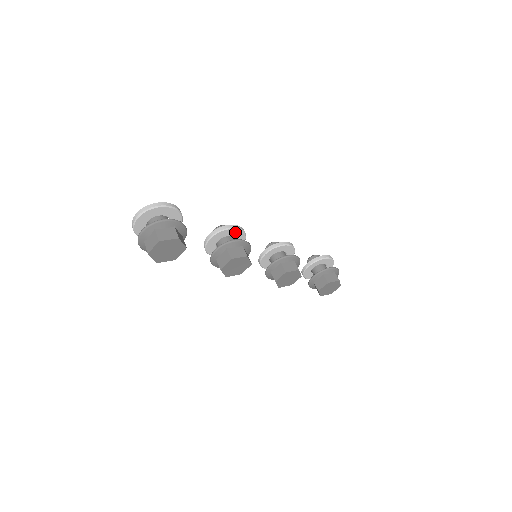
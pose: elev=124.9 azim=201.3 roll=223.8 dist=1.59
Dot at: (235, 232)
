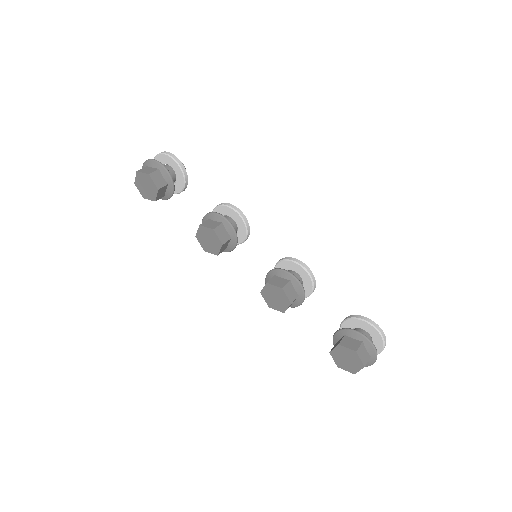
Dot at: (233, 213)
